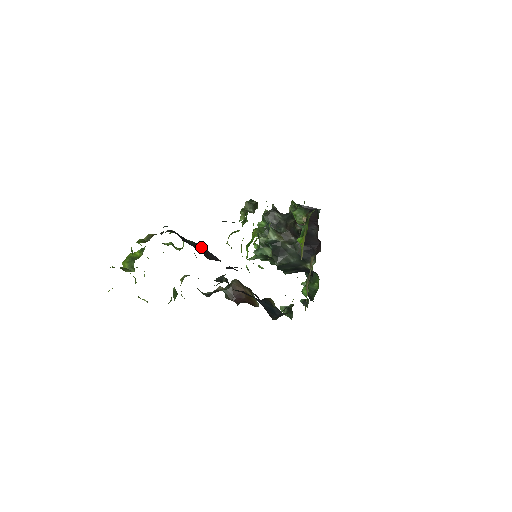
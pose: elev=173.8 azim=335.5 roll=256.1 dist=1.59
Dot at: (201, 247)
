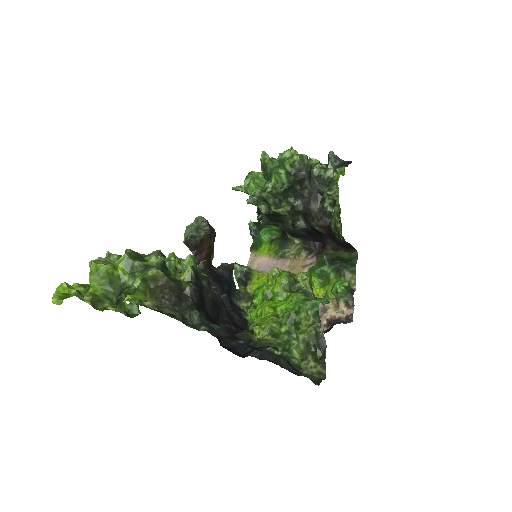
Dot at: (216, 298)
